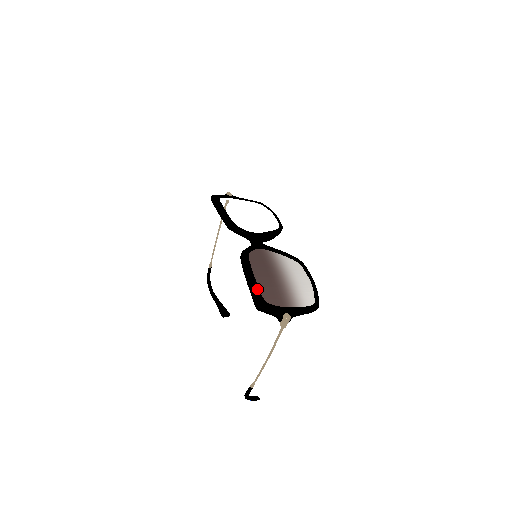
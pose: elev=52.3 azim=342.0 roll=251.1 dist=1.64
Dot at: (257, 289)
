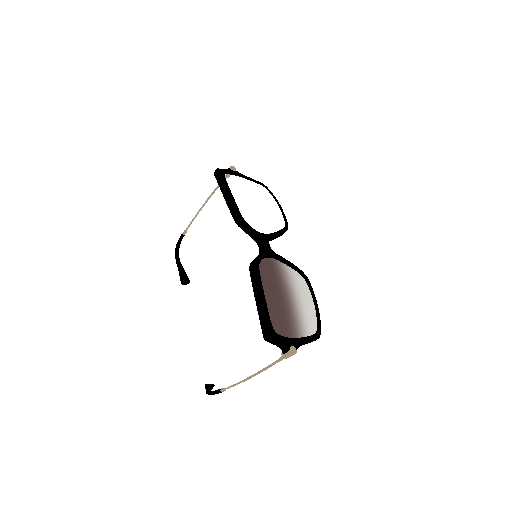
Dot at: (268, 316)
